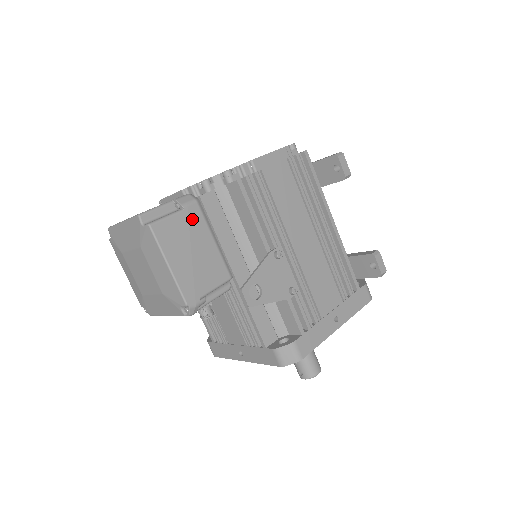
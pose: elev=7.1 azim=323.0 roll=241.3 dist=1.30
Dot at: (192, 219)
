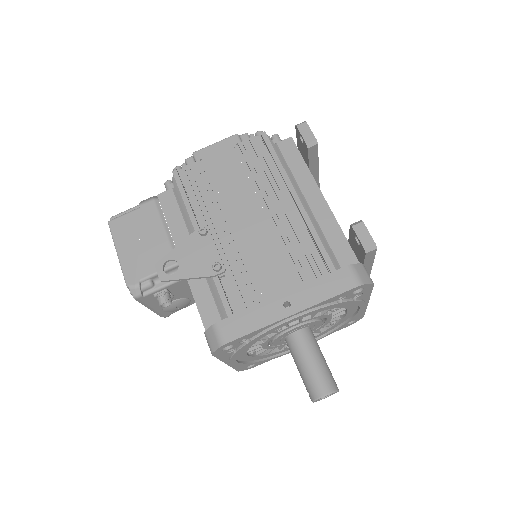
Dot at: (146, 214)
